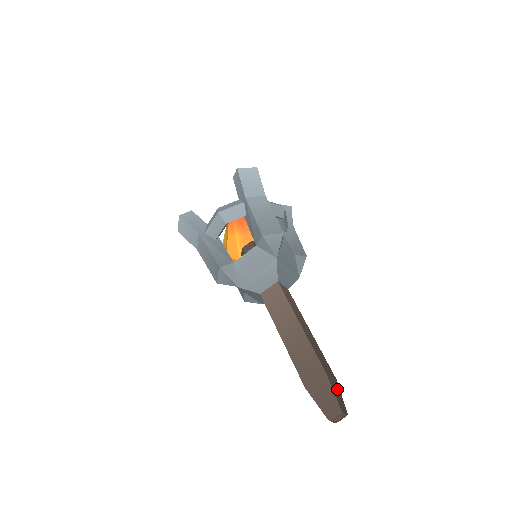
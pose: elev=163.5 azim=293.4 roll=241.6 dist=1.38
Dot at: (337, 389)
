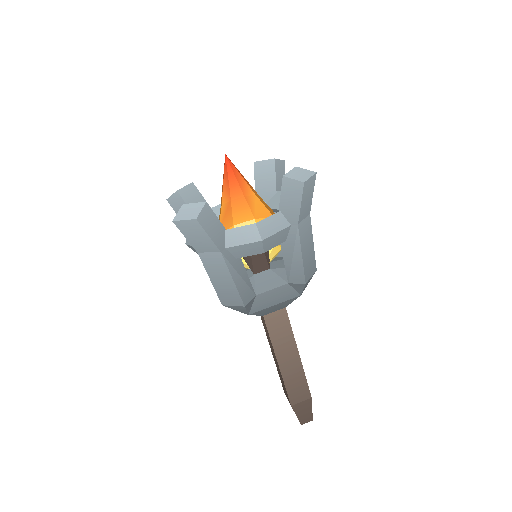
Dot at: occluded
